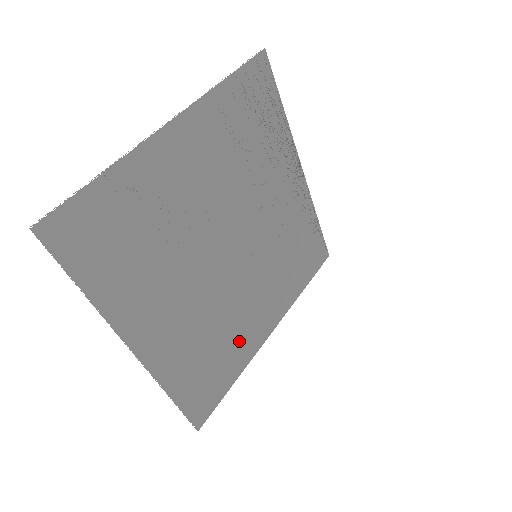
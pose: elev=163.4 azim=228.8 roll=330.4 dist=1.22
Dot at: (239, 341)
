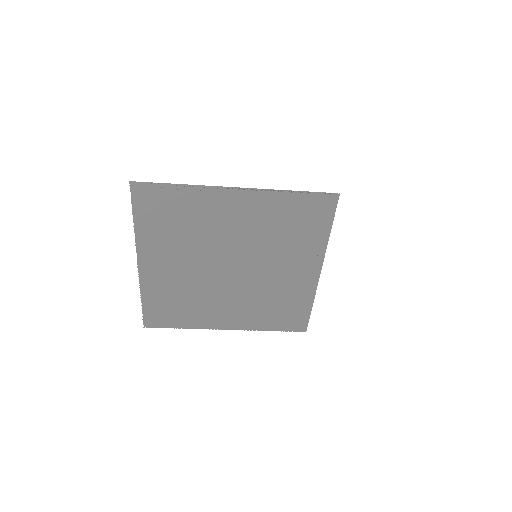
Dot at: (293, 292)
